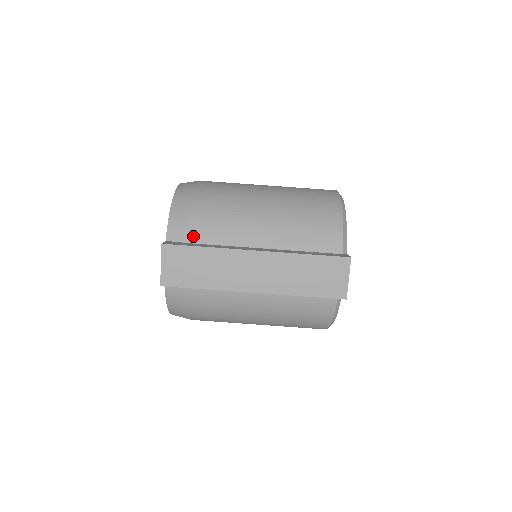
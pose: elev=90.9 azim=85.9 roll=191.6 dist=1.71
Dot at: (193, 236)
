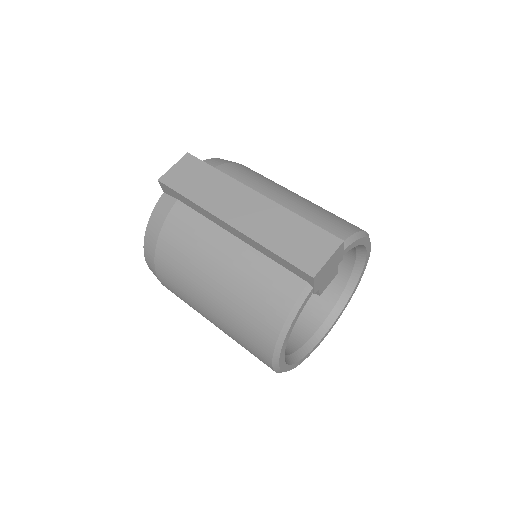
Dot at: occluded
